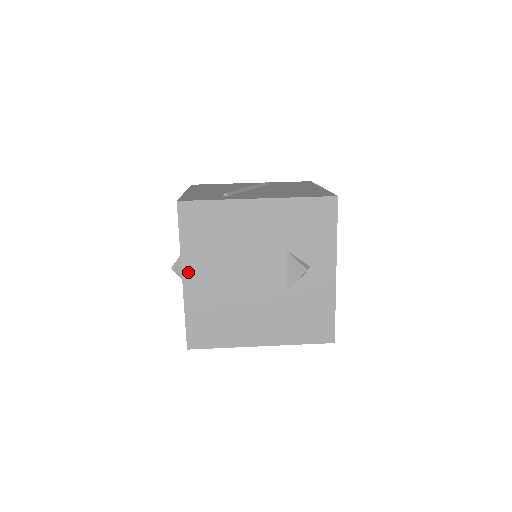
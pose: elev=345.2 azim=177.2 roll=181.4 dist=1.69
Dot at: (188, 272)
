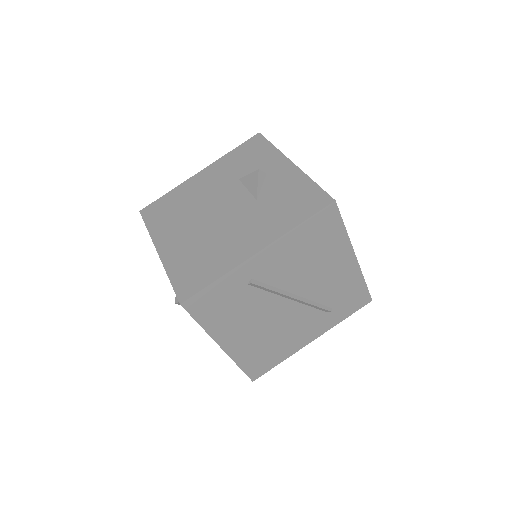
Dot at: (161, 244)
